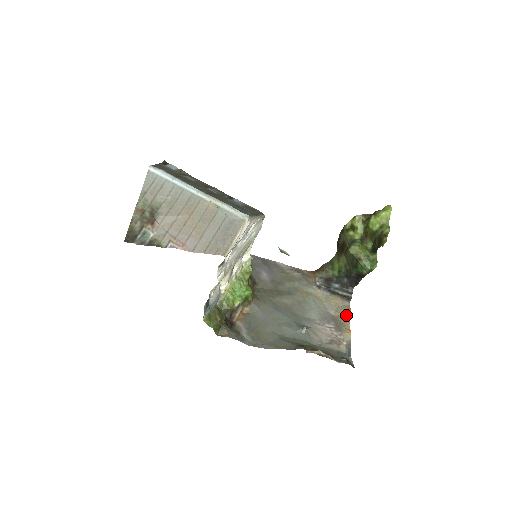
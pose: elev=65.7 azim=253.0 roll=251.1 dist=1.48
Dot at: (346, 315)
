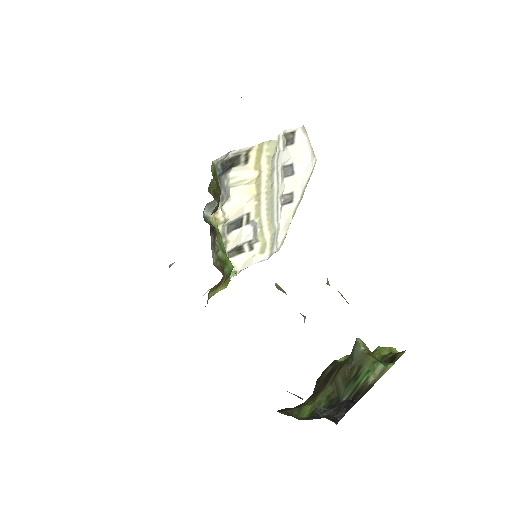
Dot at: occluded
